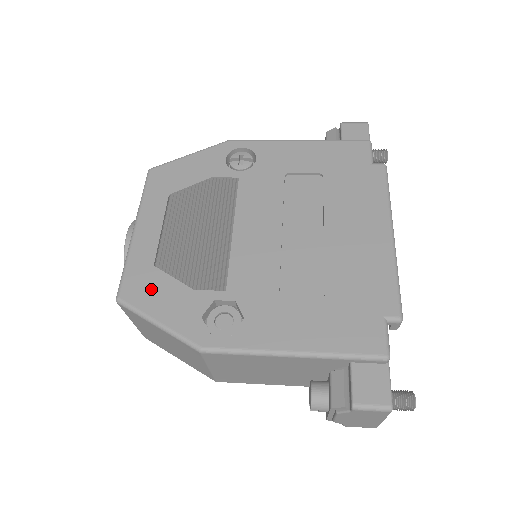
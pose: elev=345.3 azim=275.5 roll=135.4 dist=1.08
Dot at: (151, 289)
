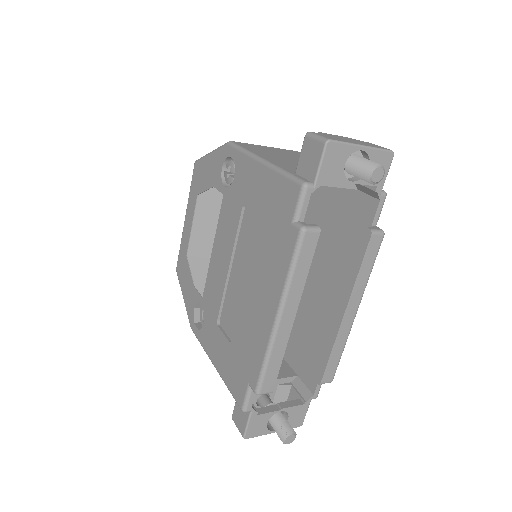
Dot at: (184, 273)
